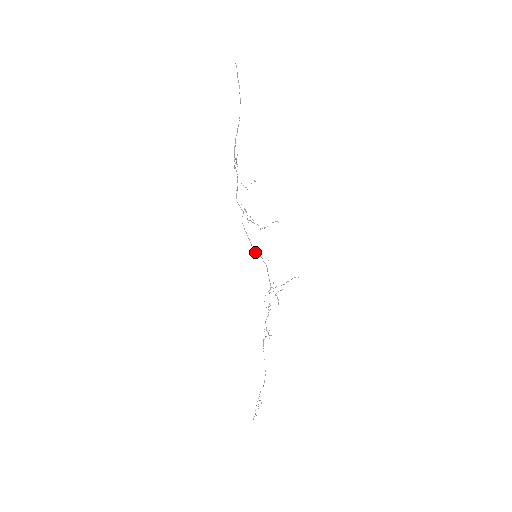
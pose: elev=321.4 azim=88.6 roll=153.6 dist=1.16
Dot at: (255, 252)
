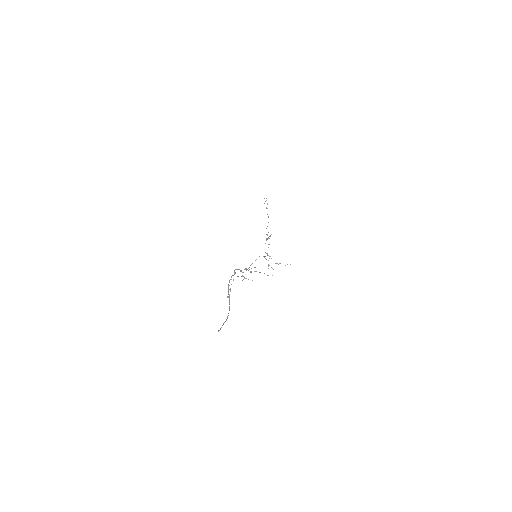
Dot at: occluded
